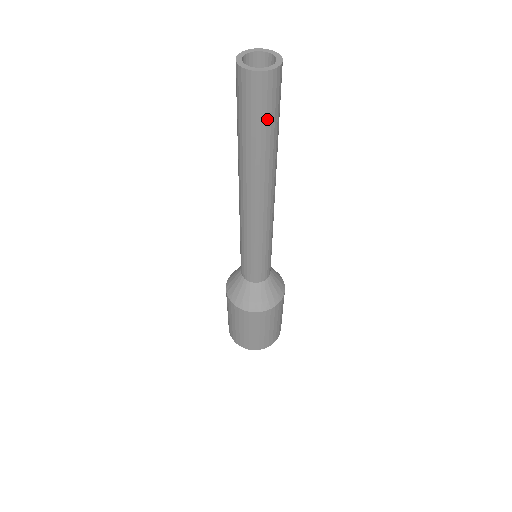
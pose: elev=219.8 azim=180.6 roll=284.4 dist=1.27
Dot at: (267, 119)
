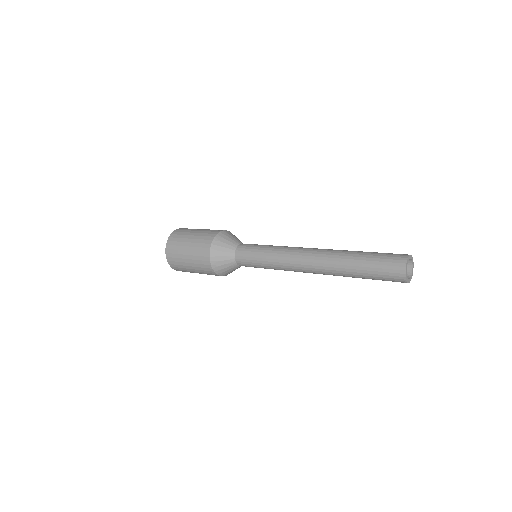
Dot at: (376, 279)
